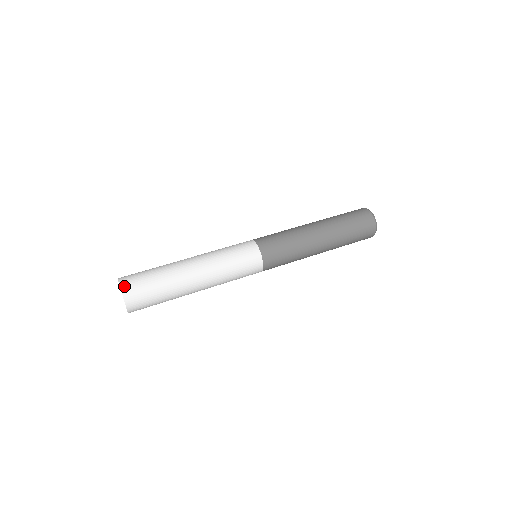
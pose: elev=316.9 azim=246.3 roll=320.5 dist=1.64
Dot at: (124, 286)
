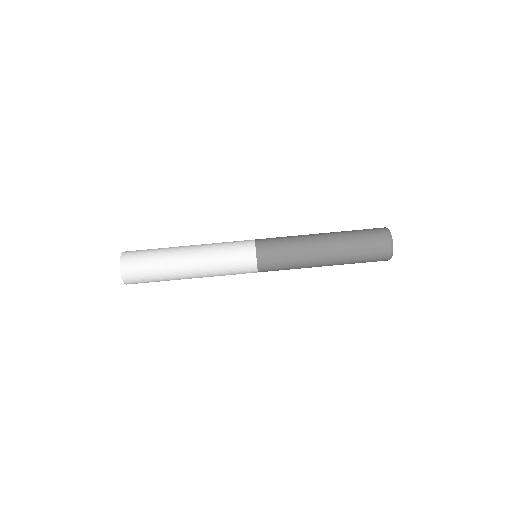
Dot at: (123, 259)
